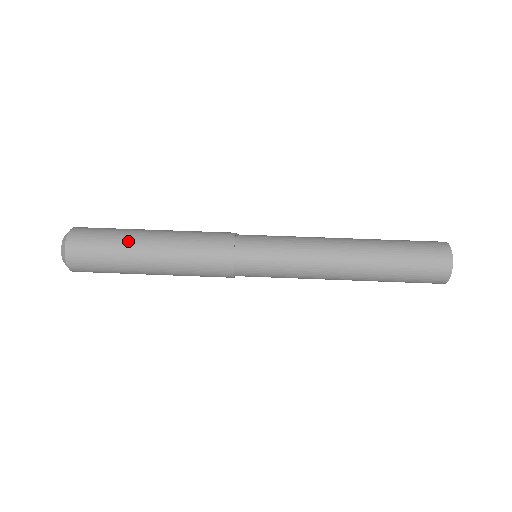
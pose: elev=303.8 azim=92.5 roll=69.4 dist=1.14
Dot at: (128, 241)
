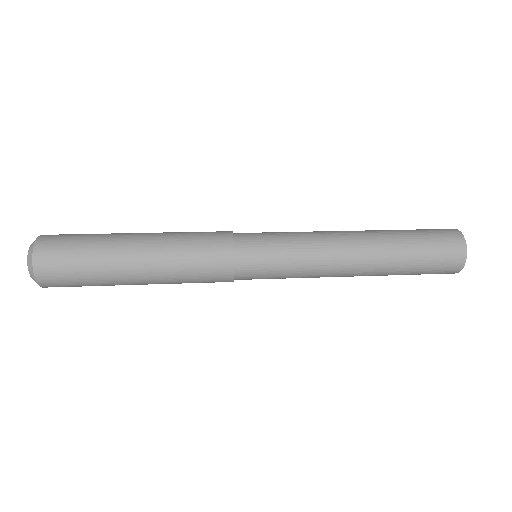
Dot at: (109, 252)
